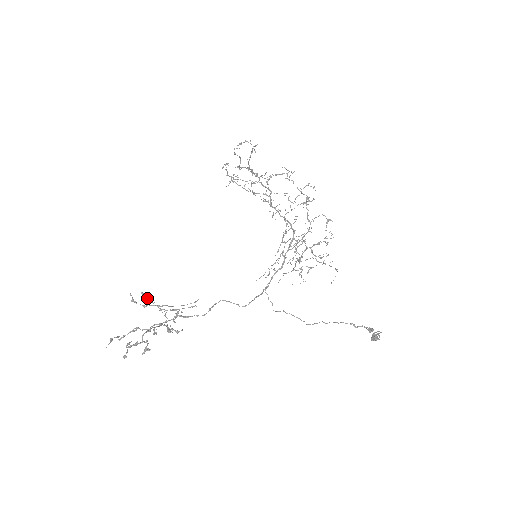
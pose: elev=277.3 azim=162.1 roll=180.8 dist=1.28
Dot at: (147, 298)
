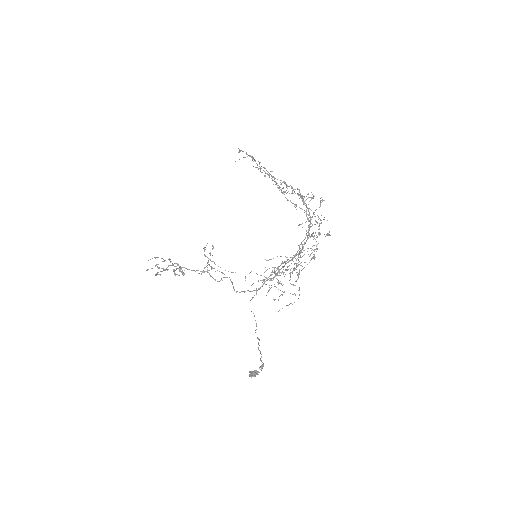
Dot at: occluded
